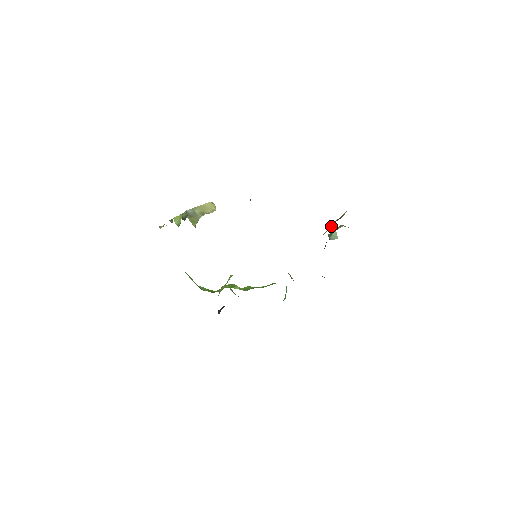
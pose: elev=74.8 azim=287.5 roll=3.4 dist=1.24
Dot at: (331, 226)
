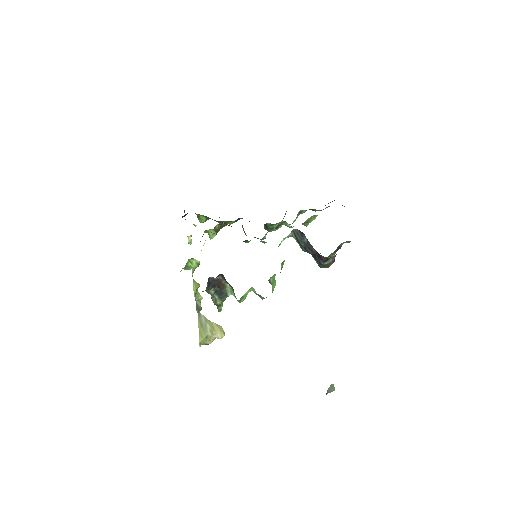
Dot at: occluded
